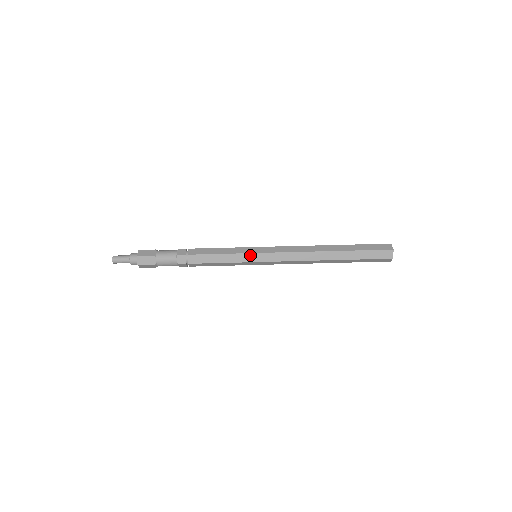
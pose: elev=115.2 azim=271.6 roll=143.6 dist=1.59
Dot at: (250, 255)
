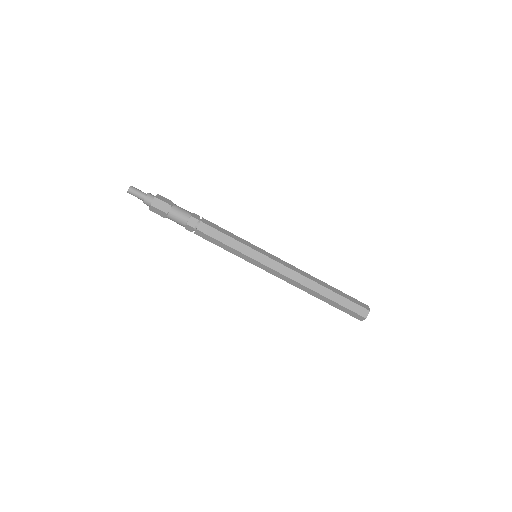
Dot at: (253, 251)
